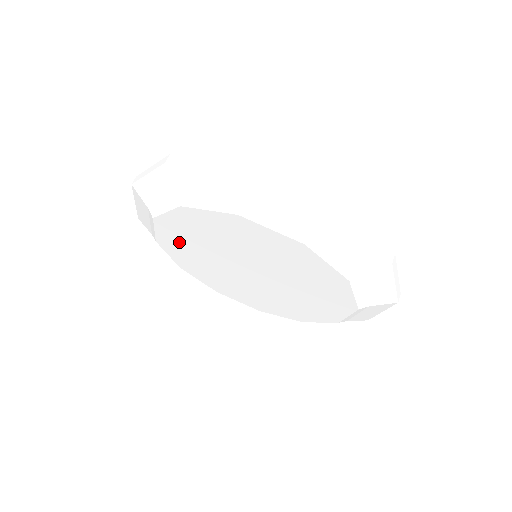
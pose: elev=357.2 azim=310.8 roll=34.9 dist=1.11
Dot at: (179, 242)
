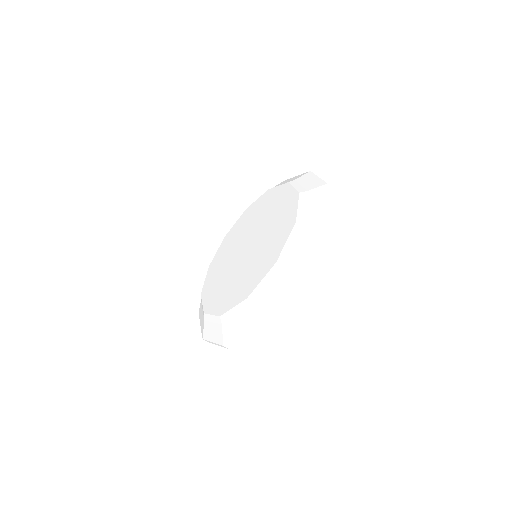
Dot at: (223, 252)
